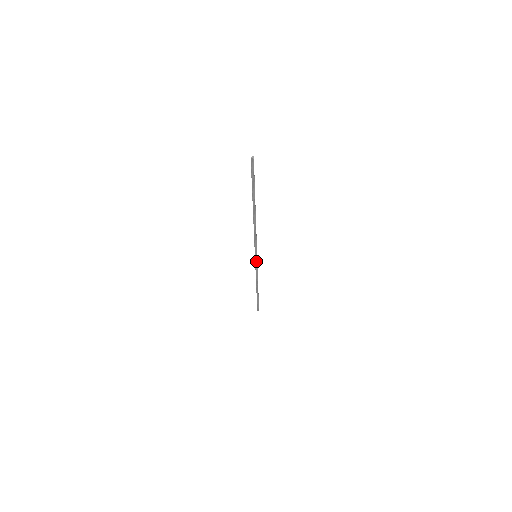
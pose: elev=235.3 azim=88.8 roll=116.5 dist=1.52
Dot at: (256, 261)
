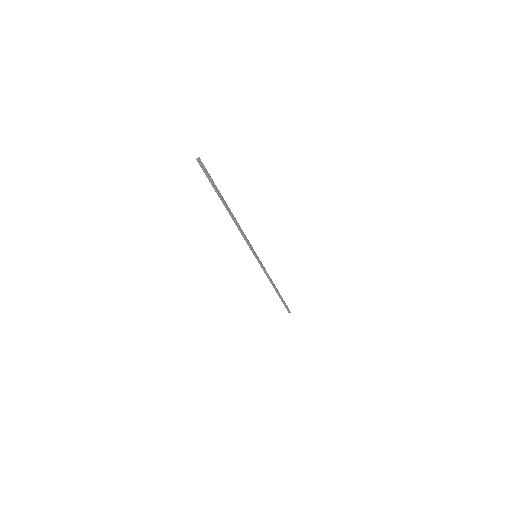
Dot at: (259, 261)
